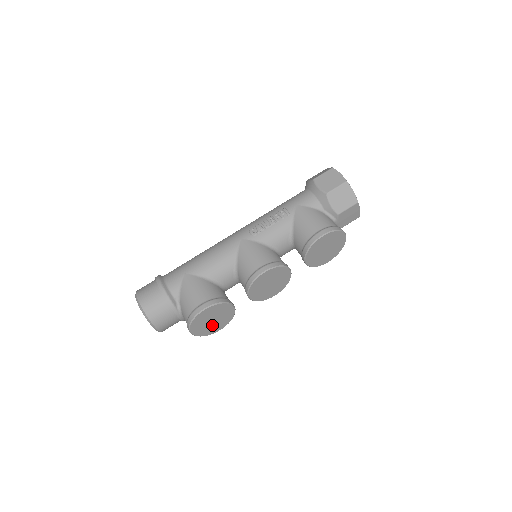
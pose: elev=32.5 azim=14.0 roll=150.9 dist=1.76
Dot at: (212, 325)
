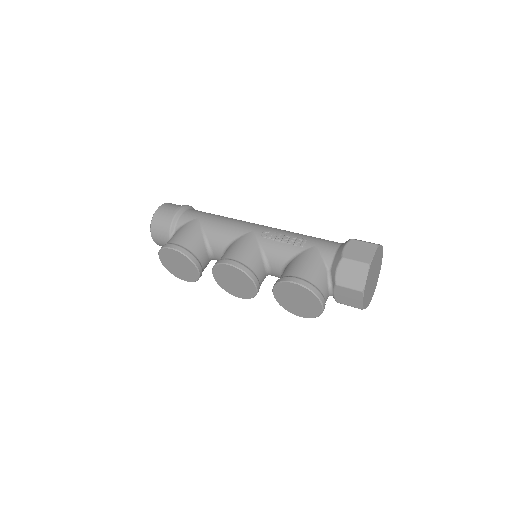
Dot at: (178, 269)
